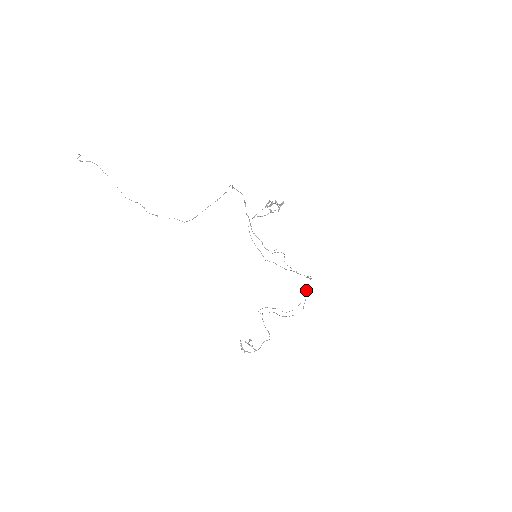
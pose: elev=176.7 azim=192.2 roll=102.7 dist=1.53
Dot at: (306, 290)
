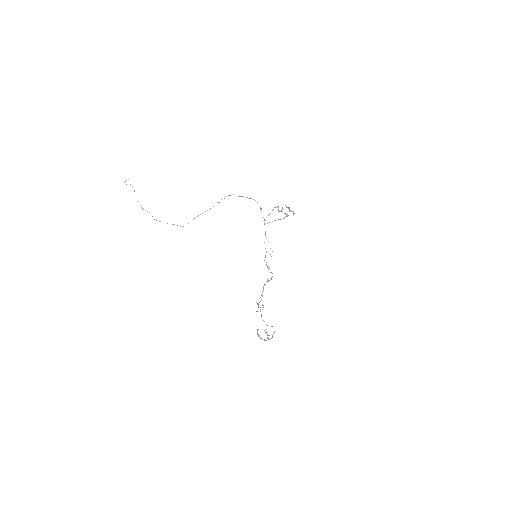
Dot at: (263, 290)
